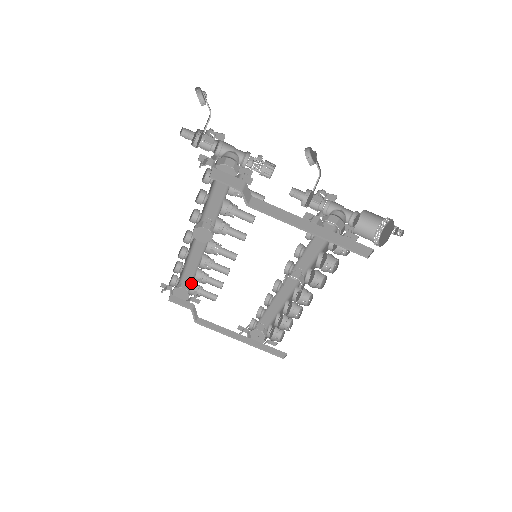
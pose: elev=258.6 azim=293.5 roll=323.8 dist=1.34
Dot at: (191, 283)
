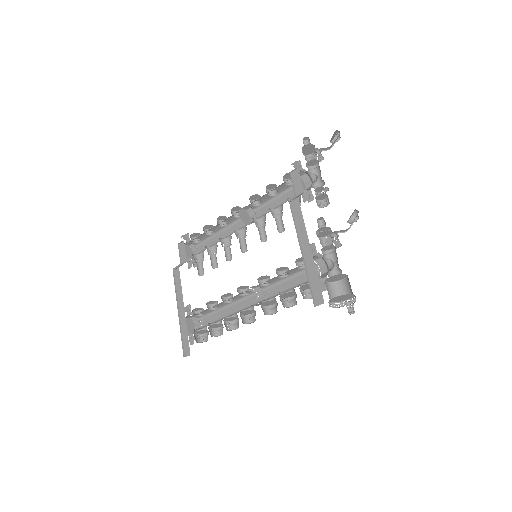
Dot at: (201, 252)
